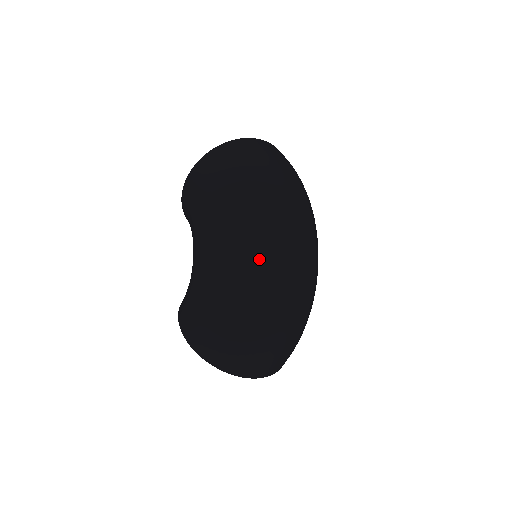
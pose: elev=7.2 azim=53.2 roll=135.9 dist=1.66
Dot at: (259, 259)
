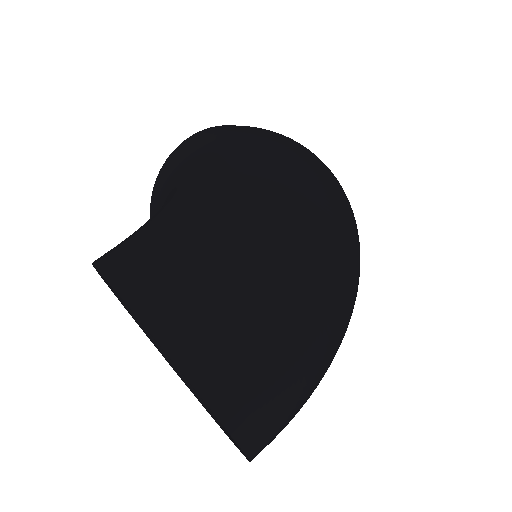
Dot at: (316, 192)
